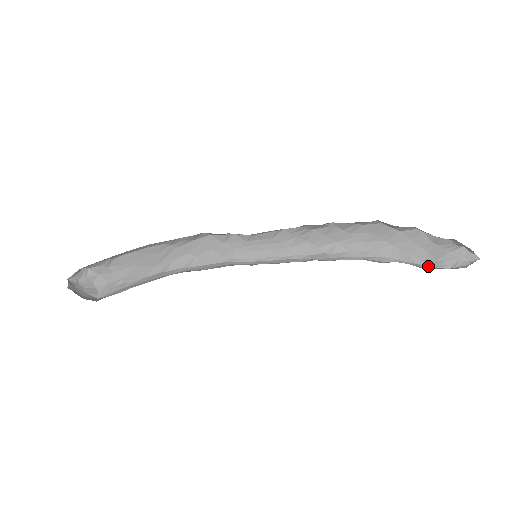
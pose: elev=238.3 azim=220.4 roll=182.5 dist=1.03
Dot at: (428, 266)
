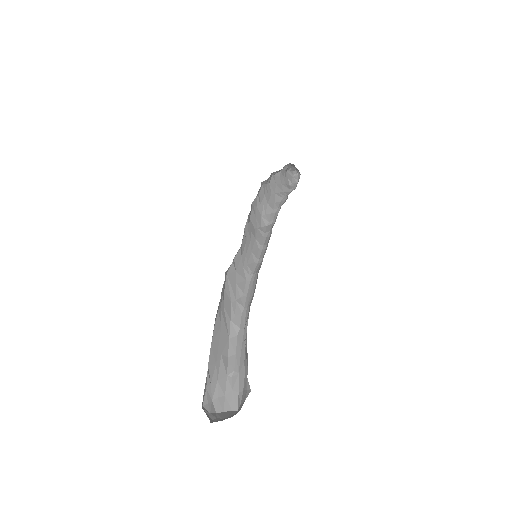
Dot at: (293, 189)
